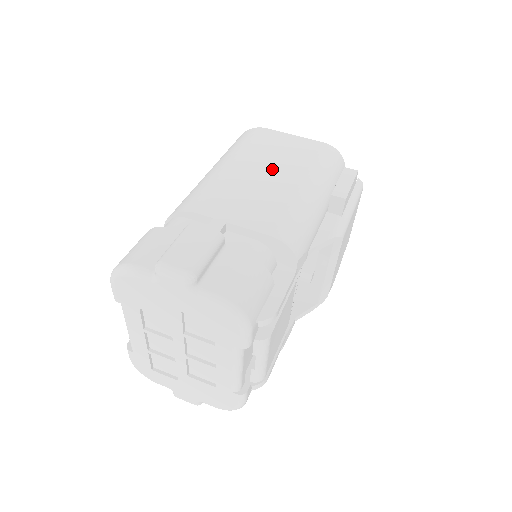
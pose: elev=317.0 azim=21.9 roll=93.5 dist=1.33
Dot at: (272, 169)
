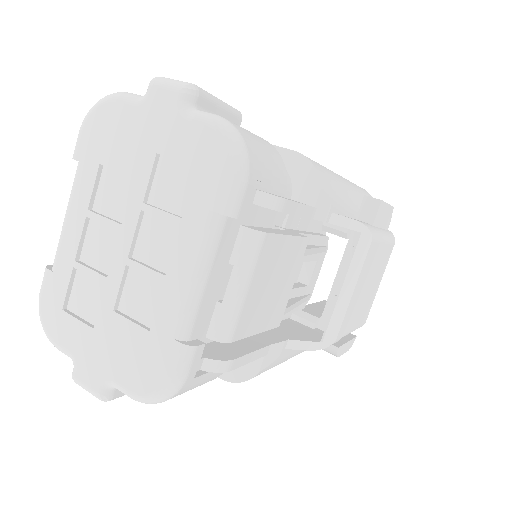
Dot at: occluded
